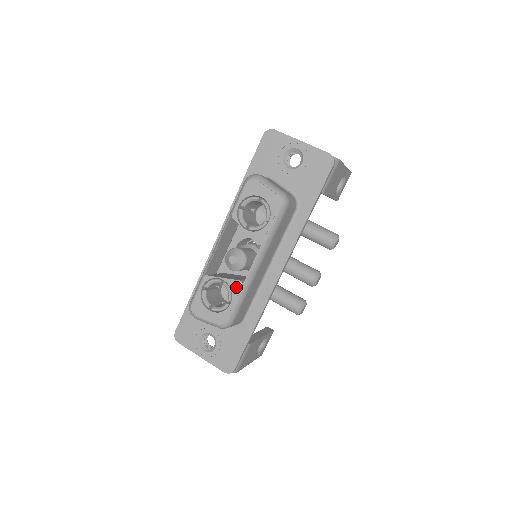
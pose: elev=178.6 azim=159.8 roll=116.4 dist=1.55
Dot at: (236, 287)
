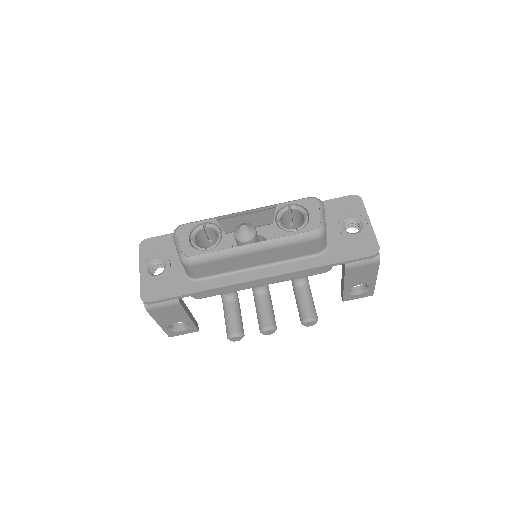
Dot at: (224, 245)
